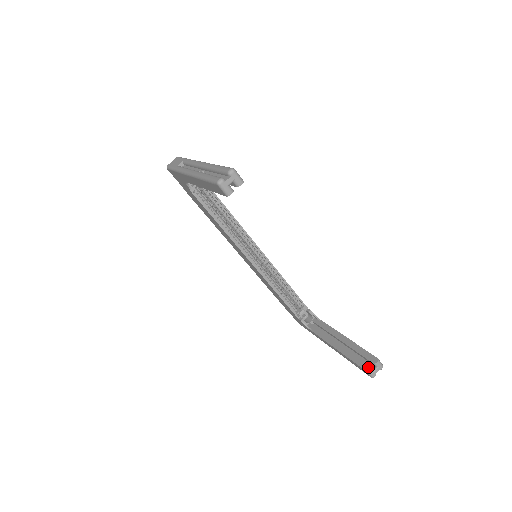
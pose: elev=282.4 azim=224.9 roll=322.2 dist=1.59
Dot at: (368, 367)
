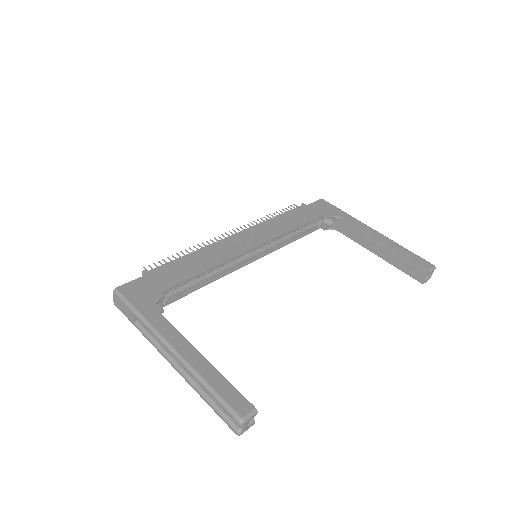
Dot at: (422, 280)
